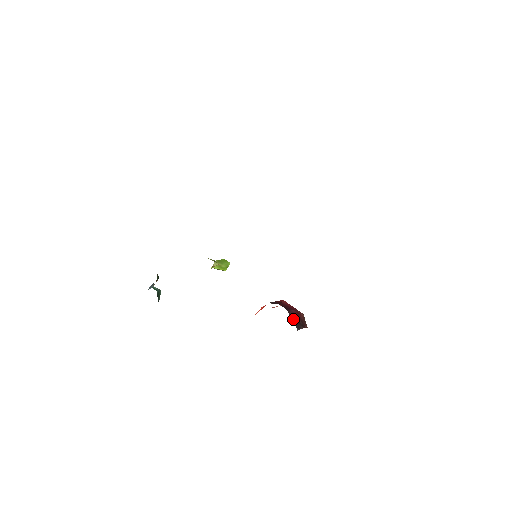
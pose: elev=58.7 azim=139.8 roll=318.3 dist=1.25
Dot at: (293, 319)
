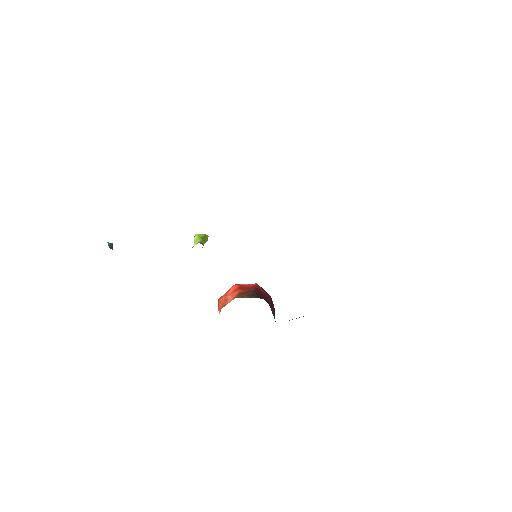
Dot at: (273, 313)
